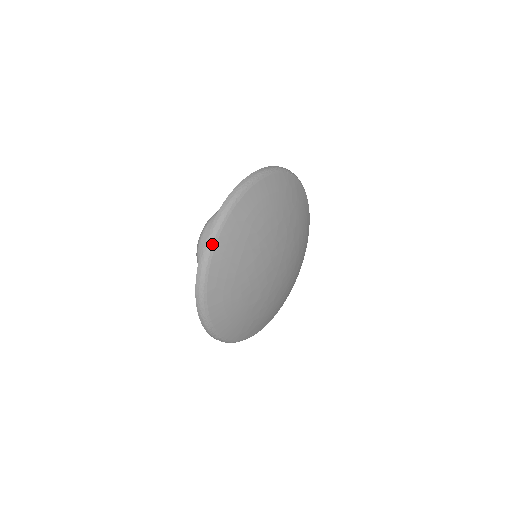
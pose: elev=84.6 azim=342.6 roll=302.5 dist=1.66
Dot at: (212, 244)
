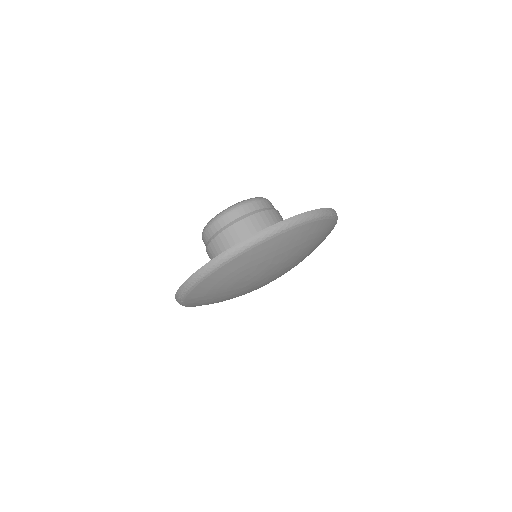
Dot at: (289, 227)
